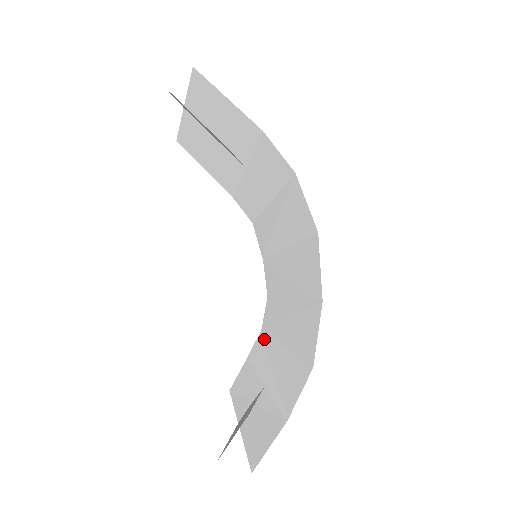
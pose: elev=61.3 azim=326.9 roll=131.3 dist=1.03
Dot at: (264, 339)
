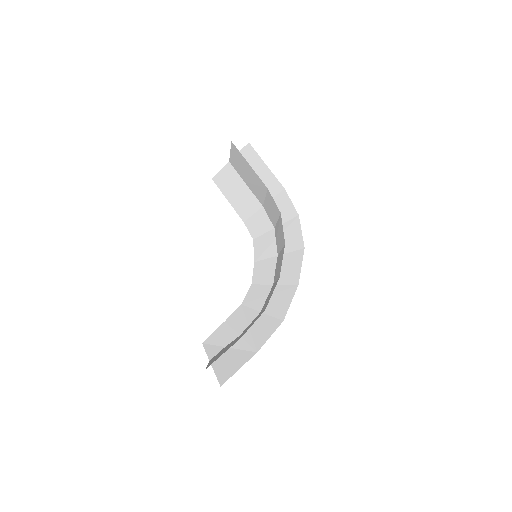
Dot at: (243, 309)
